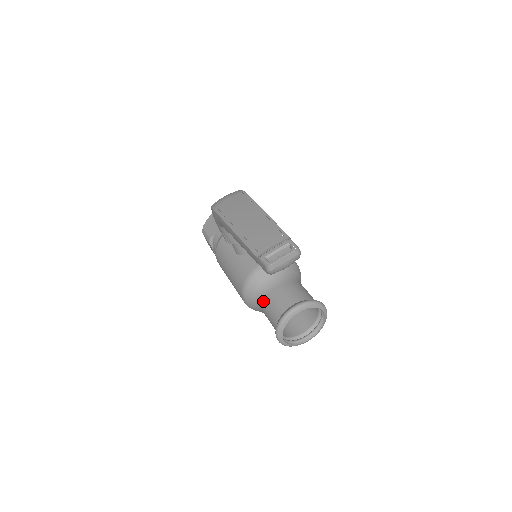
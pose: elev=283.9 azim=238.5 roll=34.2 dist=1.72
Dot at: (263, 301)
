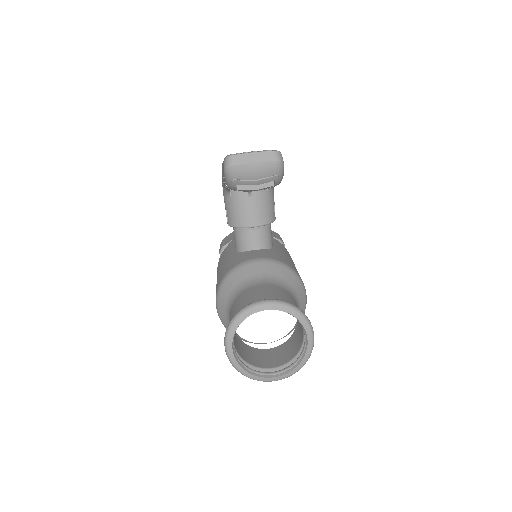
Dot at: (234, 300)
